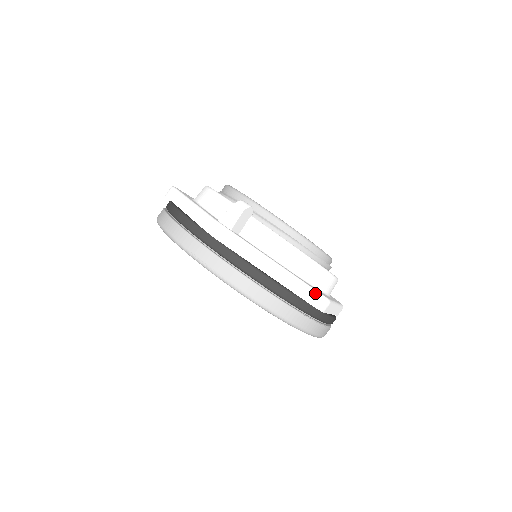
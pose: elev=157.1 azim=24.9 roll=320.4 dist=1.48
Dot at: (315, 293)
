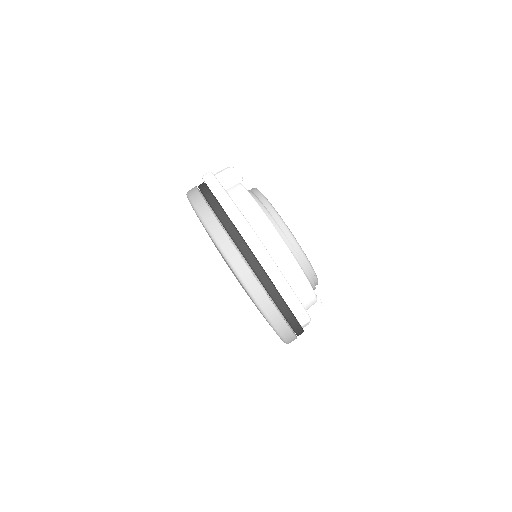
Dot at: (244, 220)
